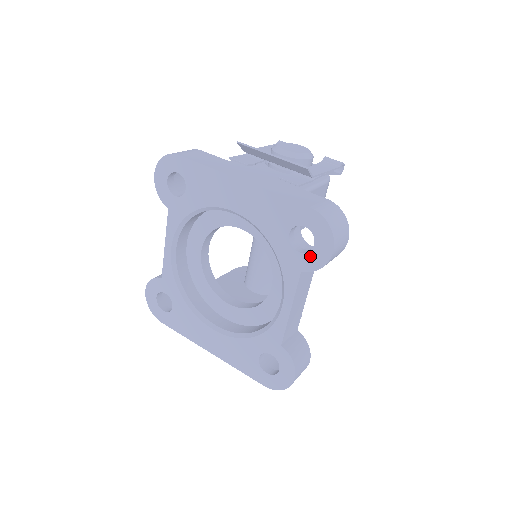
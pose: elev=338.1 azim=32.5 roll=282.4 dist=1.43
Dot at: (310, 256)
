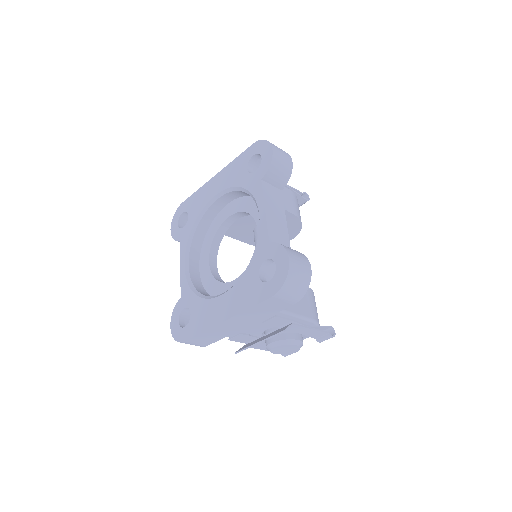
Dot at: (262, 165)
